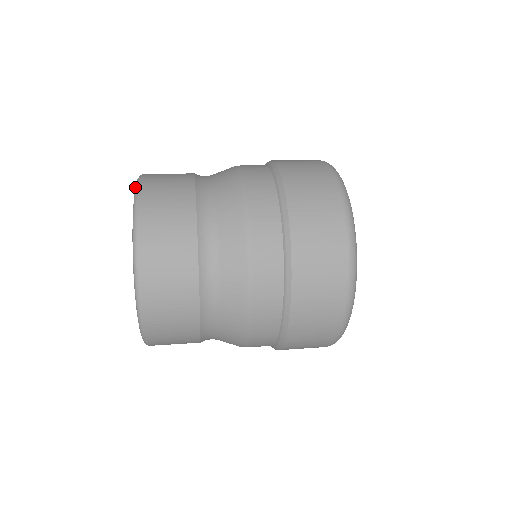
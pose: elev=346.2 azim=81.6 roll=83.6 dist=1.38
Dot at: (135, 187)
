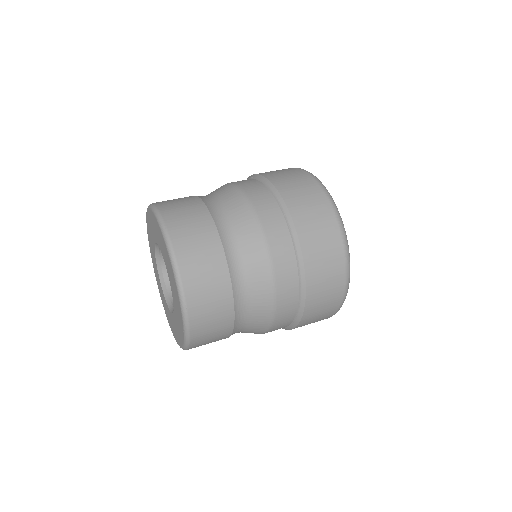
Dot at: (164, 239)
